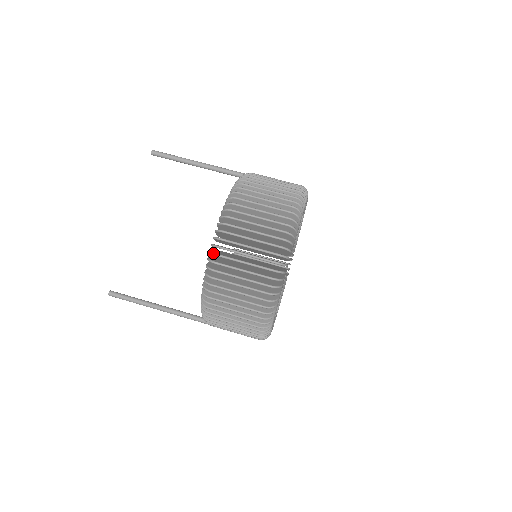
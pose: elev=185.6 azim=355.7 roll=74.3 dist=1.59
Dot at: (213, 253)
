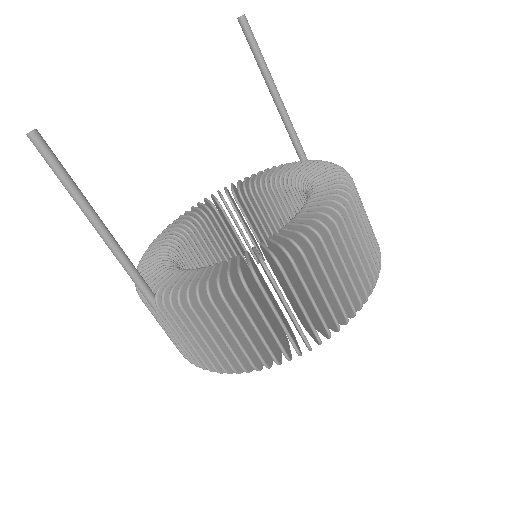
Dot at: occluded
